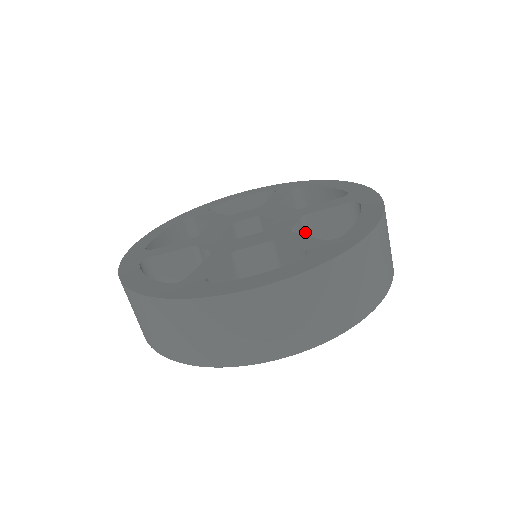
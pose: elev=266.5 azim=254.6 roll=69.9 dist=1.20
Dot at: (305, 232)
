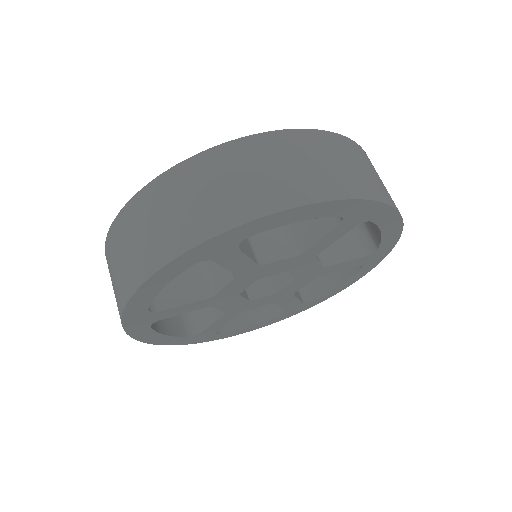
Dot at: occluded
